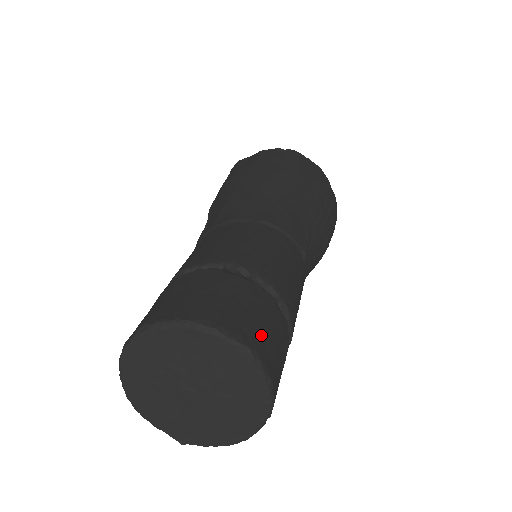
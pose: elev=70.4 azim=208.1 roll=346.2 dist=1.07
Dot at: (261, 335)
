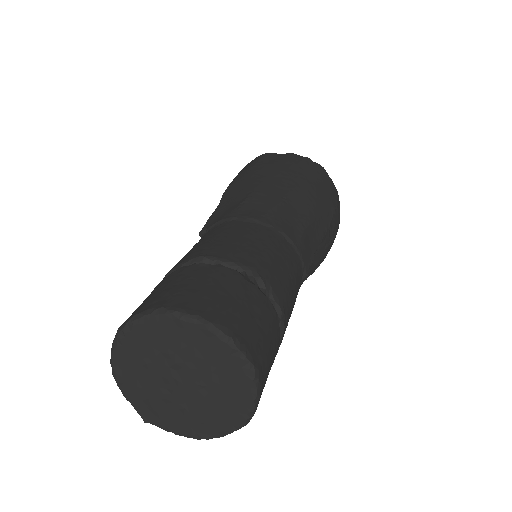
Dot at: (264, 354)
